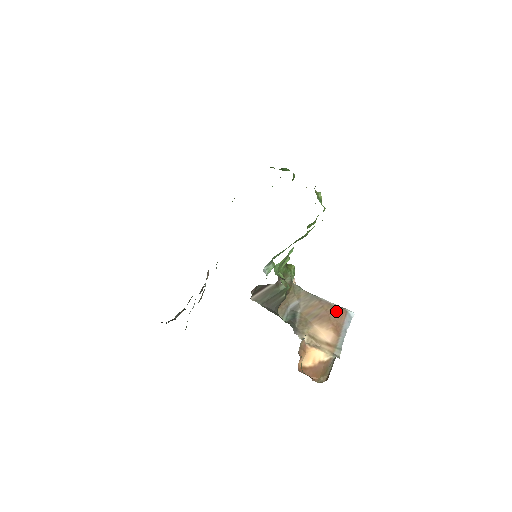
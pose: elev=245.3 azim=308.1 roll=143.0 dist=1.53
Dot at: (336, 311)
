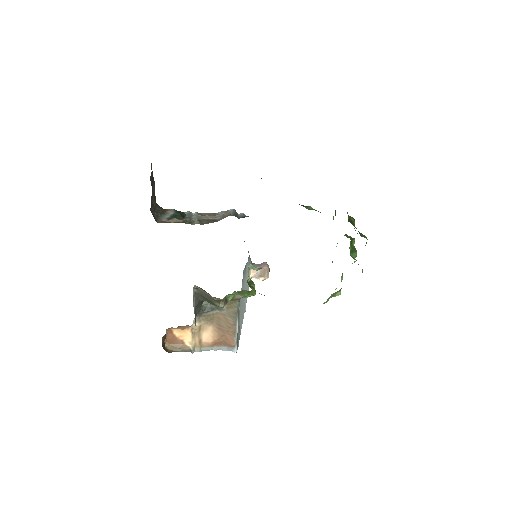
Dot at: (231, 339)
